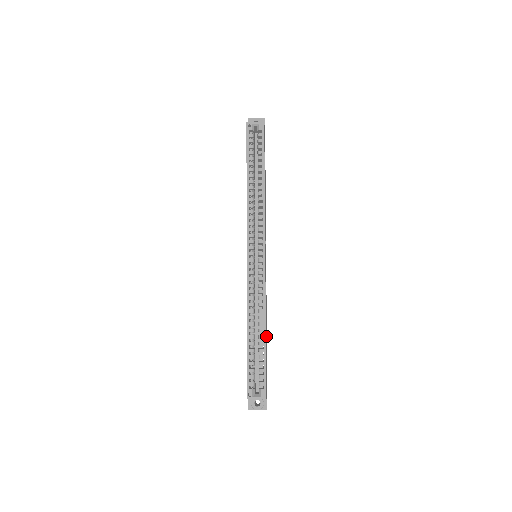
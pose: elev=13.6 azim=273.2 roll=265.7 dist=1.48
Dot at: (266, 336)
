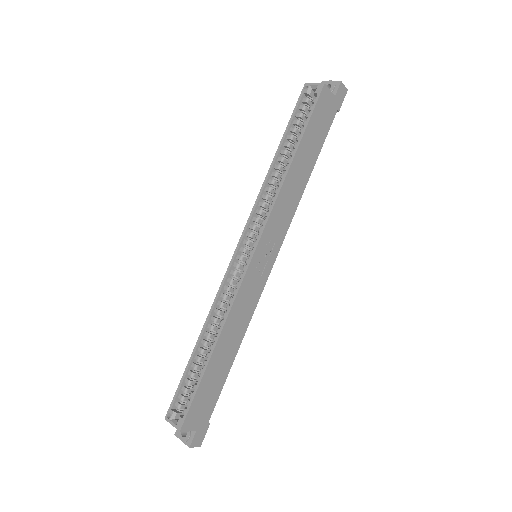
Dot at: (225, 359)
